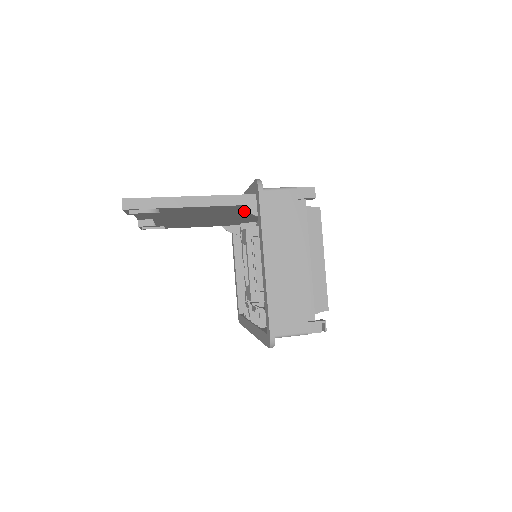
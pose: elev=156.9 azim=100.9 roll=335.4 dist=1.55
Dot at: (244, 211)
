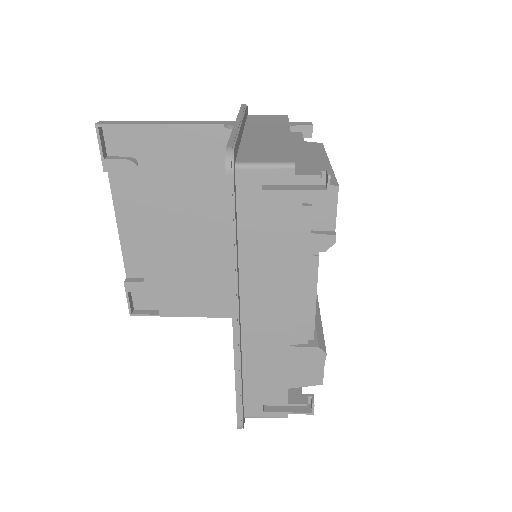
Dot at: occluded
